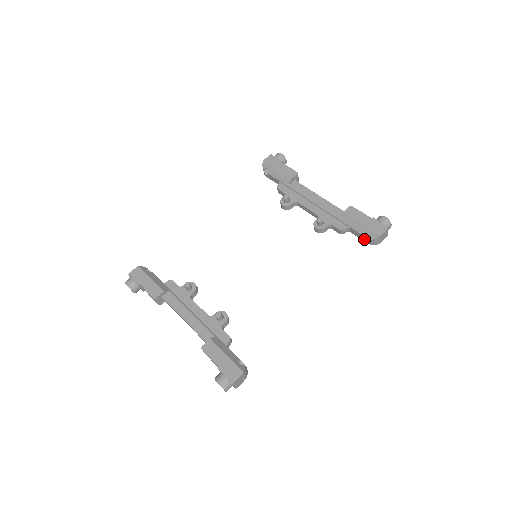
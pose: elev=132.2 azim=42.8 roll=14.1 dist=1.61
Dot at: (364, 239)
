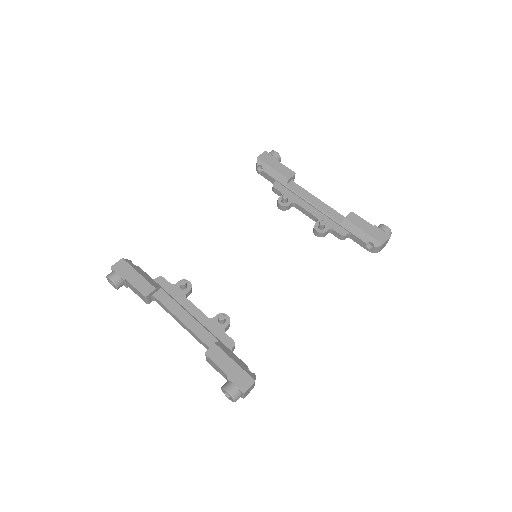
Dot at: (365, 246)
